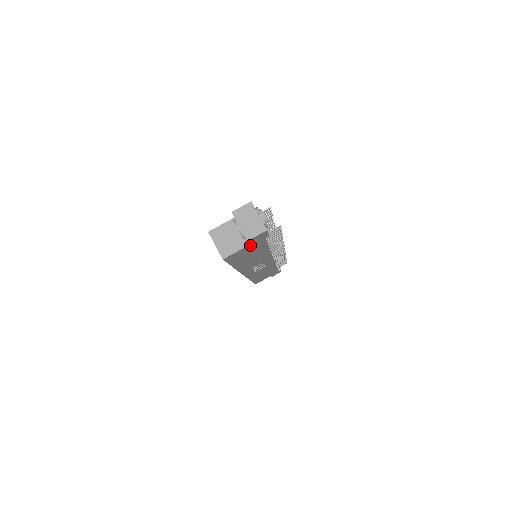
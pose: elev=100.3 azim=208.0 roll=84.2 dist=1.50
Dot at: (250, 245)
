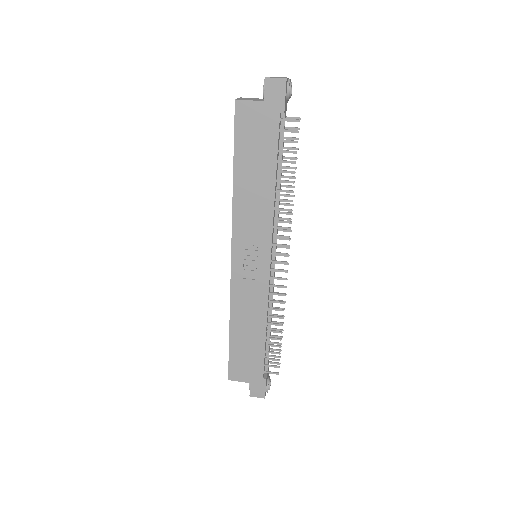
Dot at: (264, 106)
